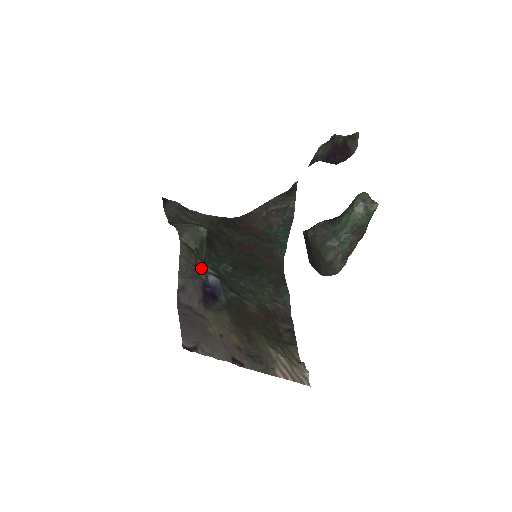
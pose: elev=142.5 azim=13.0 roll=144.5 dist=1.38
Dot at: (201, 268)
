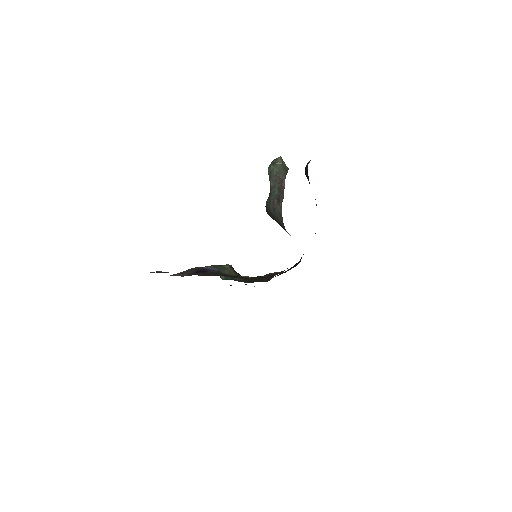
Dot at: occluded
